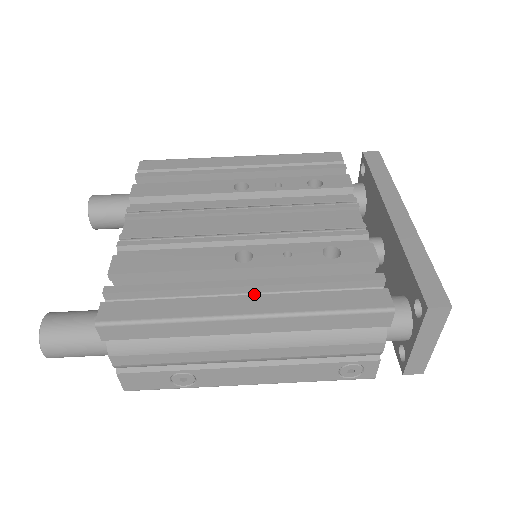
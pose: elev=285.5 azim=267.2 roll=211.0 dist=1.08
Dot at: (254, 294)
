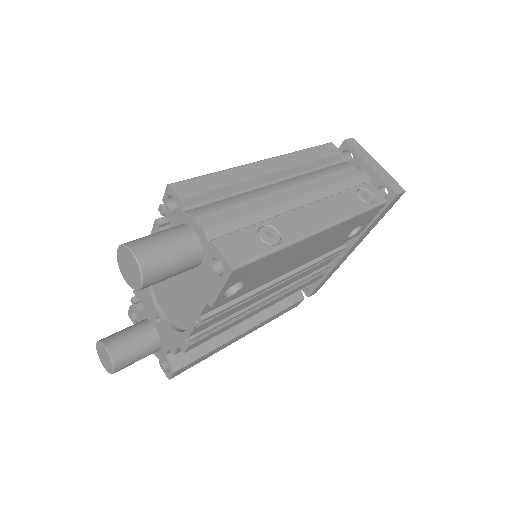
Dot at: occluded
